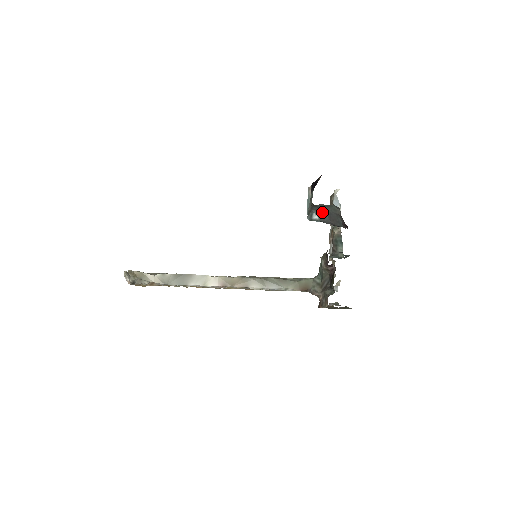
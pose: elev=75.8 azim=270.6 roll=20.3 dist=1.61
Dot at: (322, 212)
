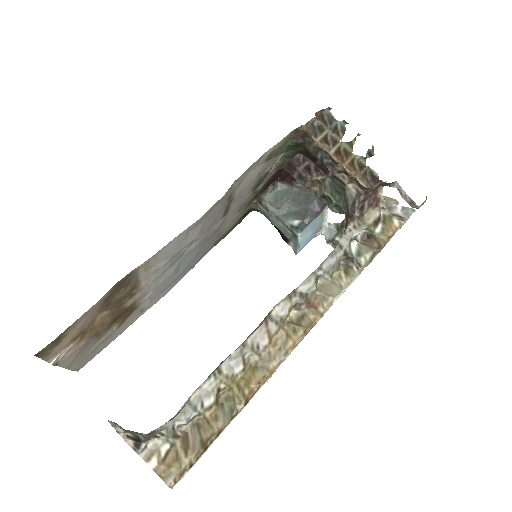
Dot at: (291, 213)
